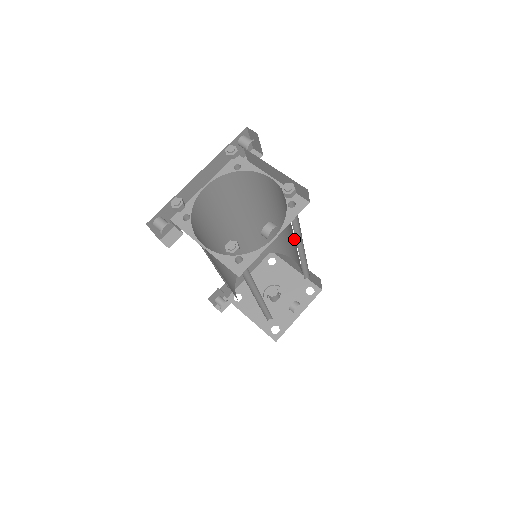
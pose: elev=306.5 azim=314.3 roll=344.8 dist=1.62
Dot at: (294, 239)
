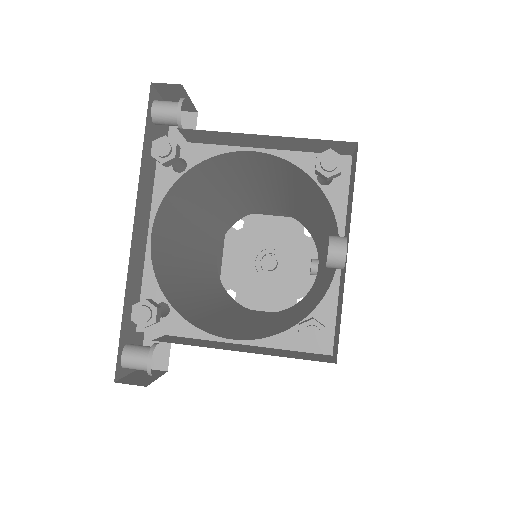
Dot at: (296, 201)
